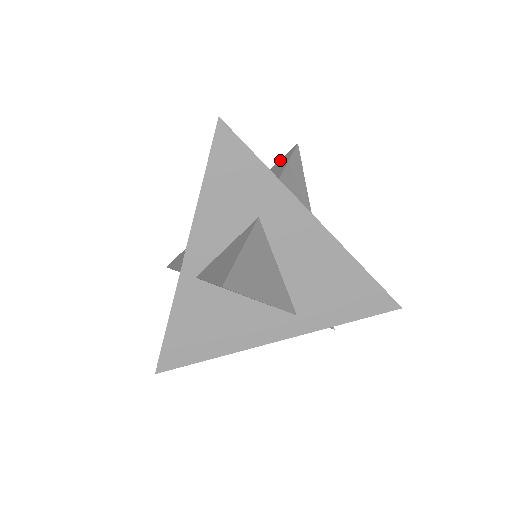
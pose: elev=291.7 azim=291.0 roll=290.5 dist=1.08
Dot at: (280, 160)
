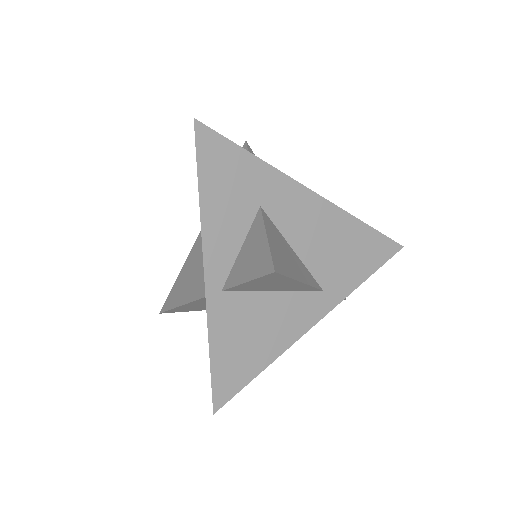
Dot at: occluded
